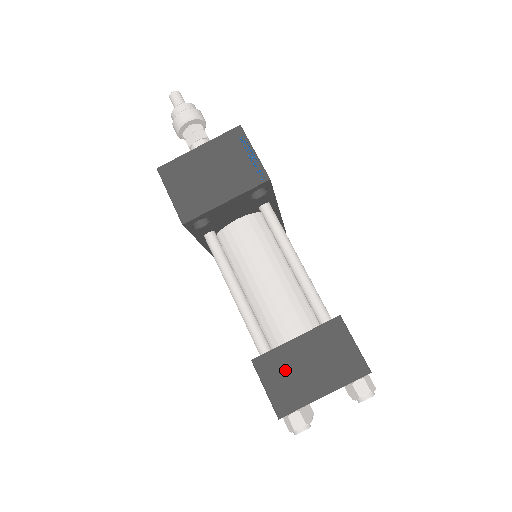
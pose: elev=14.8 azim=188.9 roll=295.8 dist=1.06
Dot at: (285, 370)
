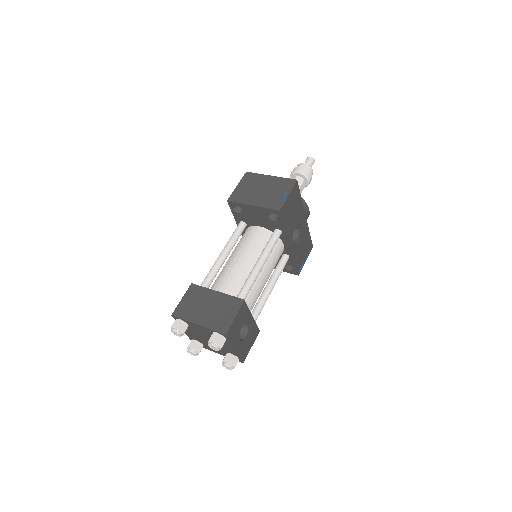
Dot at: (197, 299)
